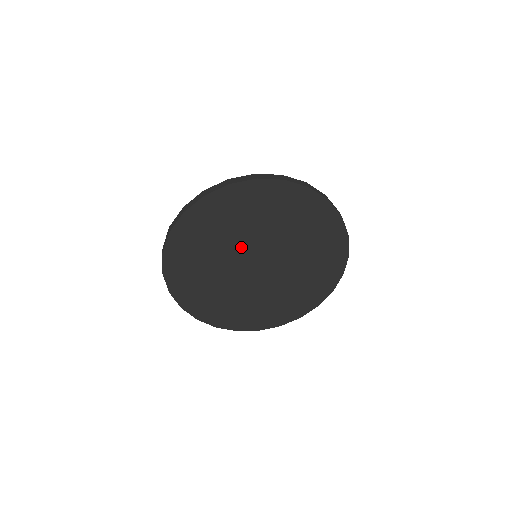
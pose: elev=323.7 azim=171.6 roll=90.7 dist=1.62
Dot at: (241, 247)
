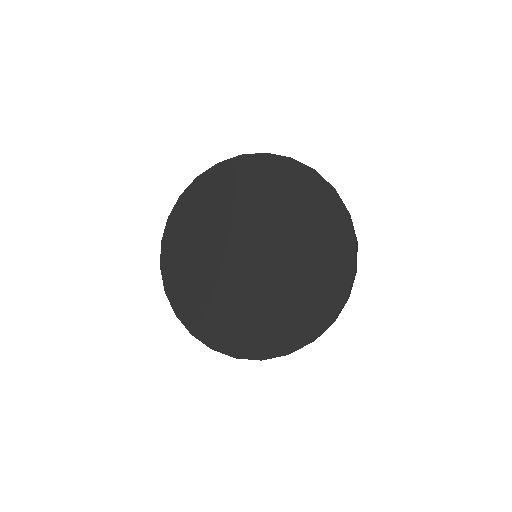
Dot at: (245, 225)
